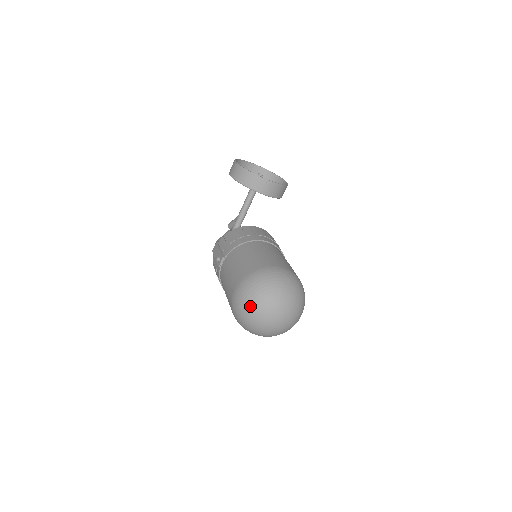
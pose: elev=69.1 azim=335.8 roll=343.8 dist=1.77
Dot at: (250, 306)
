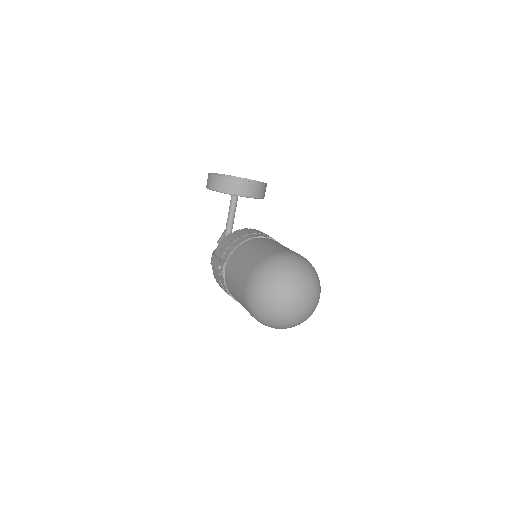
Dot at: (267, 297)
